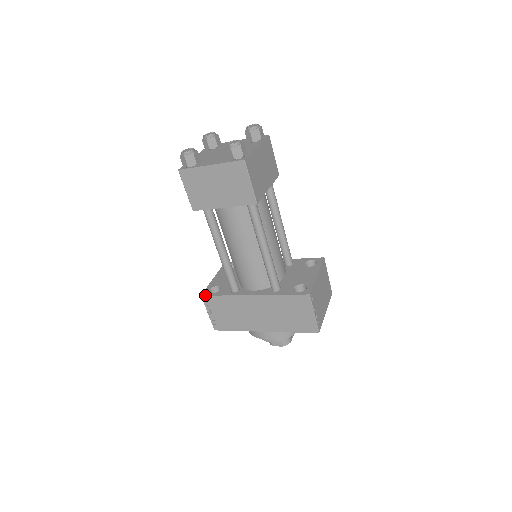
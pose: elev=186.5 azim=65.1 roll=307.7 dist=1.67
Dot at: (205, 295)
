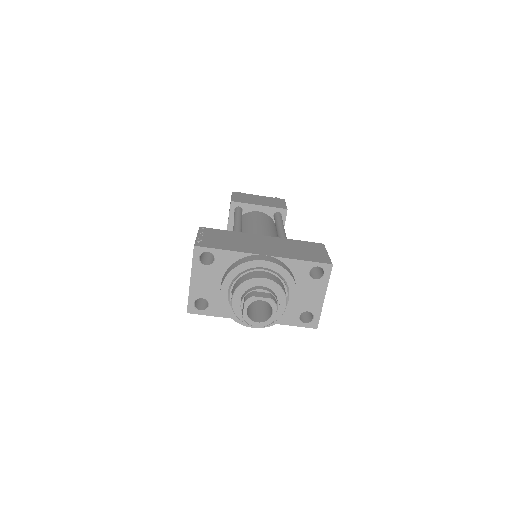
Dot at: (205, 228)
